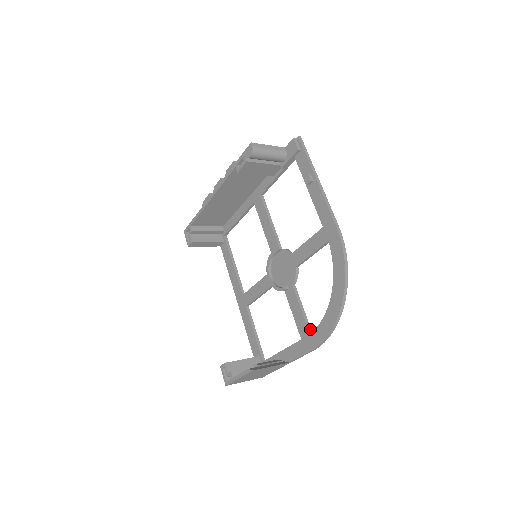
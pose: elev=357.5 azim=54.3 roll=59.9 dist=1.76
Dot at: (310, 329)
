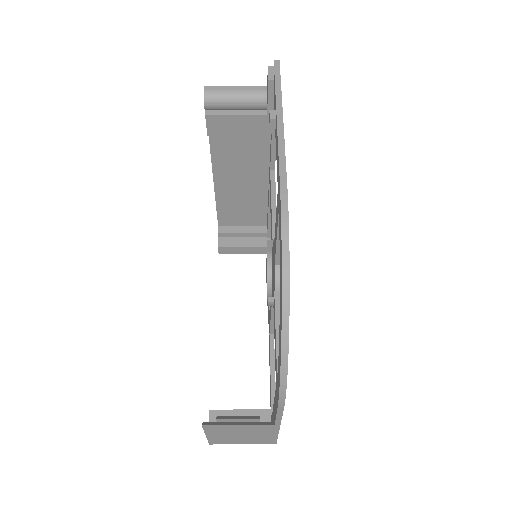
Dot at: occluded
